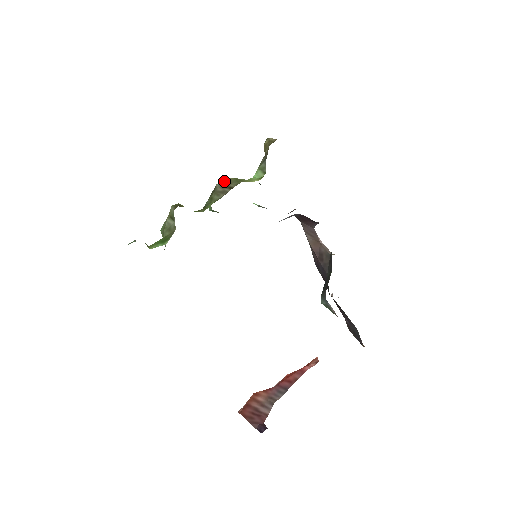
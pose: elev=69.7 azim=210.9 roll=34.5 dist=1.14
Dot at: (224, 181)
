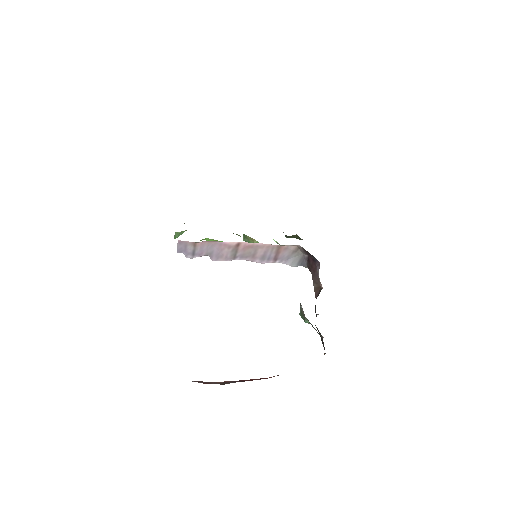
Dot at: occluded
